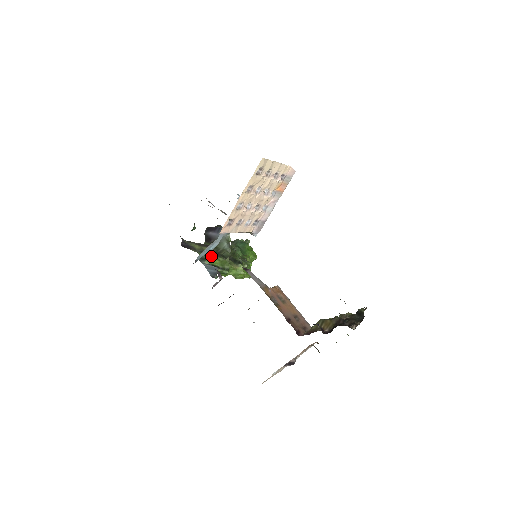
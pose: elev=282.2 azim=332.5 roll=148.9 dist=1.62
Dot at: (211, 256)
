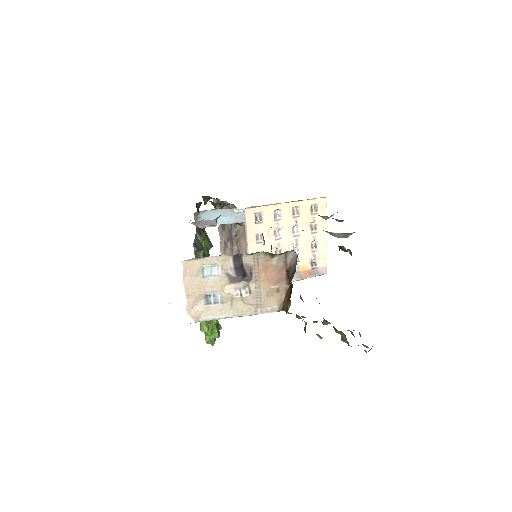
Dot at: (206, 242)
